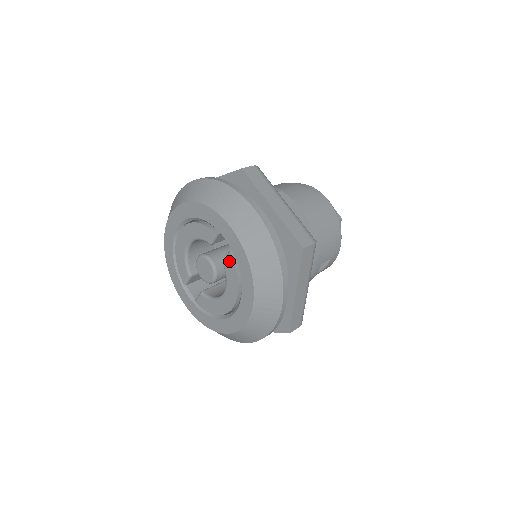
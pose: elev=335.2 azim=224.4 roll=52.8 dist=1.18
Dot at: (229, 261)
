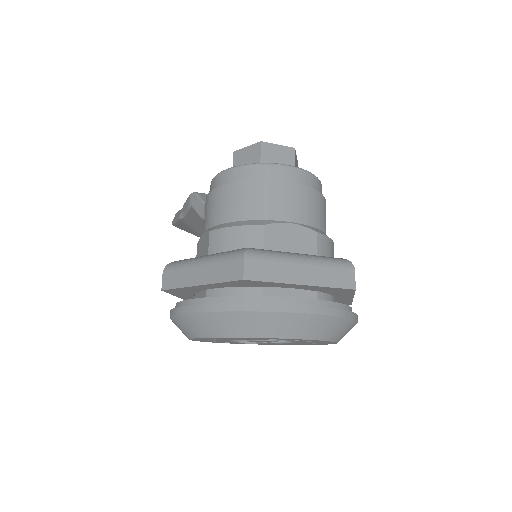
Dot at: (296, 341)
